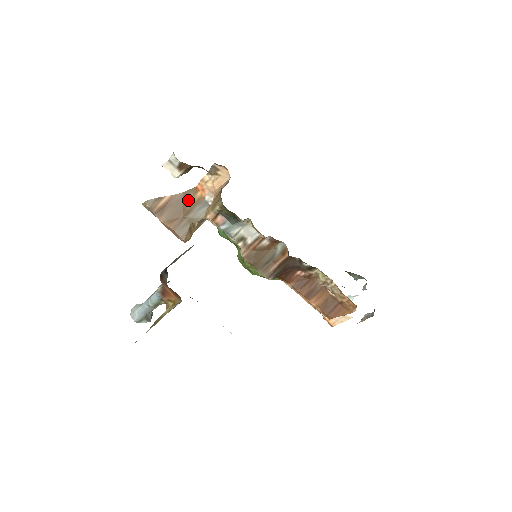
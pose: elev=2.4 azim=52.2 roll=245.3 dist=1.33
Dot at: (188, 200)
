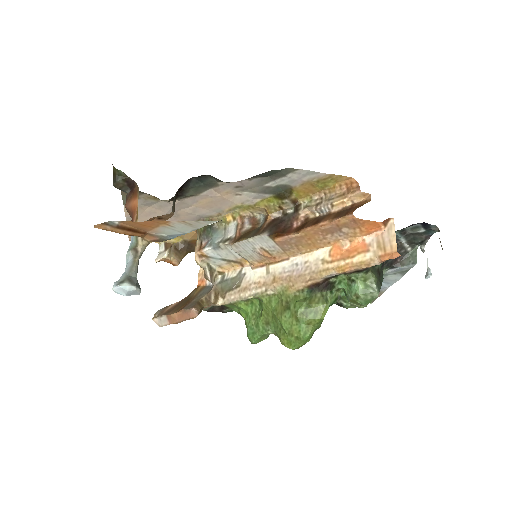
Dot at: (193, 294)
